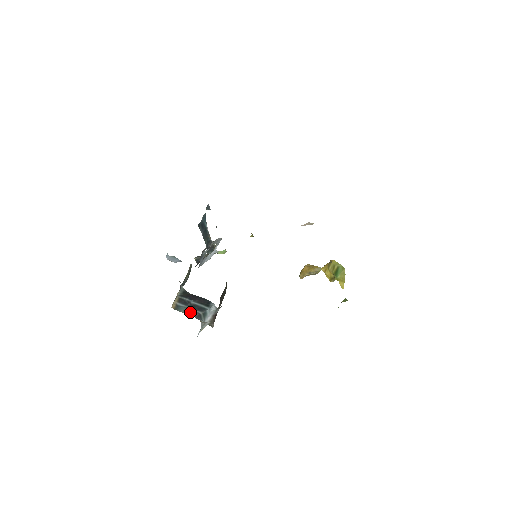
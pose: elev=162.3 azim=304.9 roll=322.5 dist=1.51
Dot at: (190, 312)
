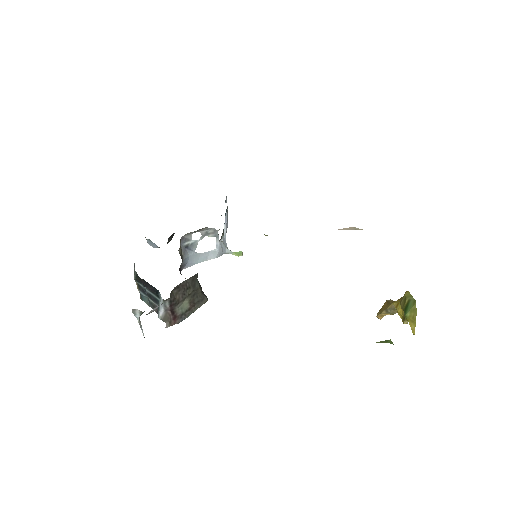
Dot at: (152, 304)
